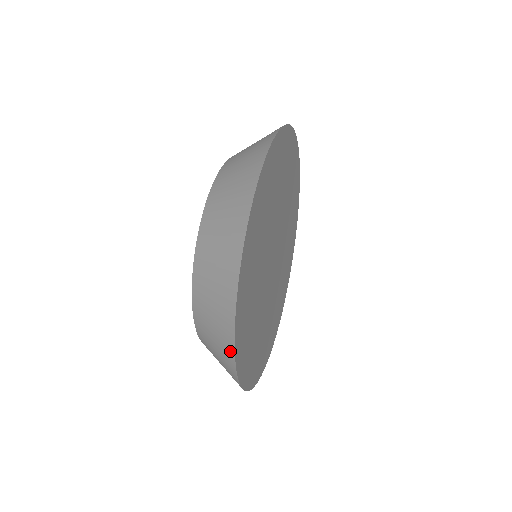
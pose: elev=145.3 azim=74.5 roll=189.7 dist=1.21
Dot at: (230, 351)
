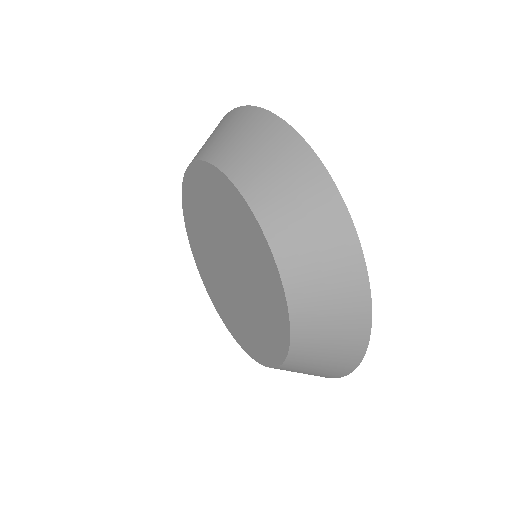
Dot at: (325, 377)
